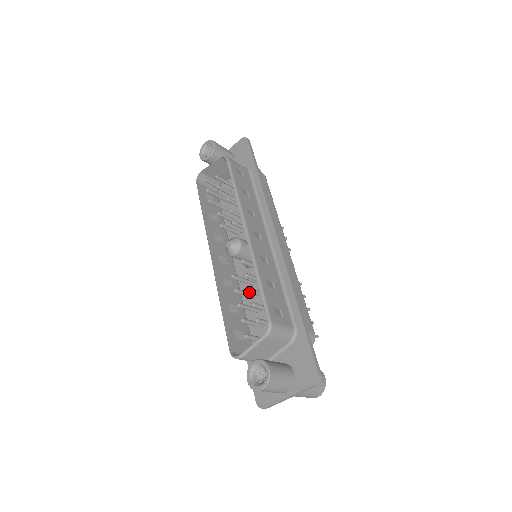
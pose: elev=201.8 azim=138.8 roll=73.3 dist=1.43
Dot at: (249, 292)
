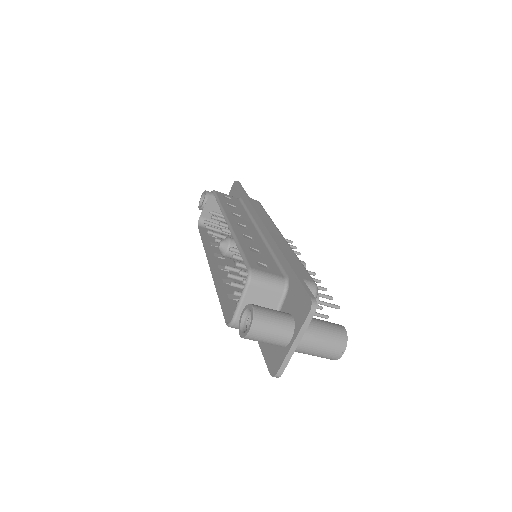
Dot at: occluded
